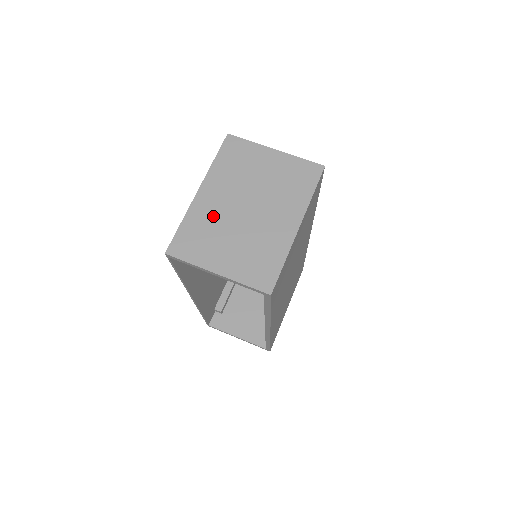
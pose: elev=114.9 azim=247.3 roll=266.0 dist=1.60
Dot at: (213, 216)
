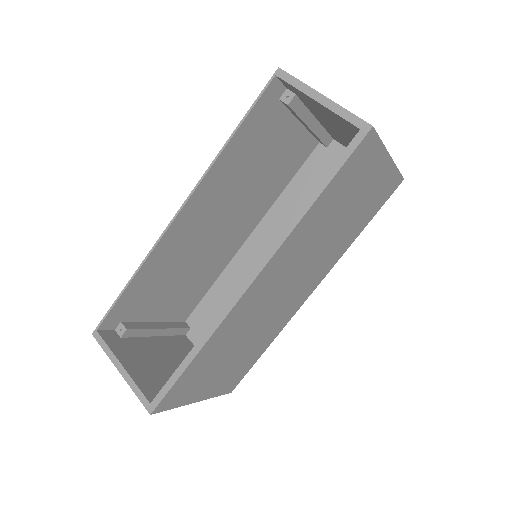
Dot at: occluded
